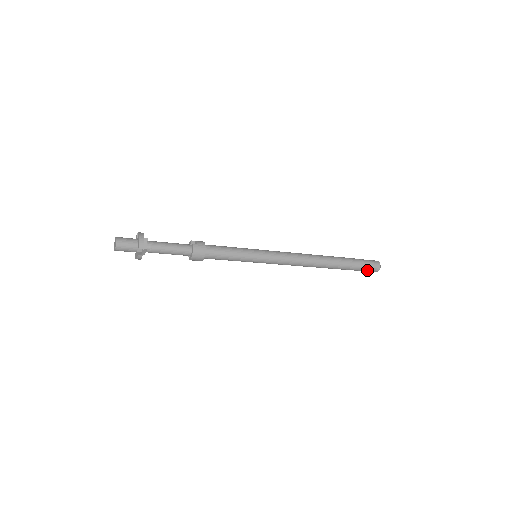
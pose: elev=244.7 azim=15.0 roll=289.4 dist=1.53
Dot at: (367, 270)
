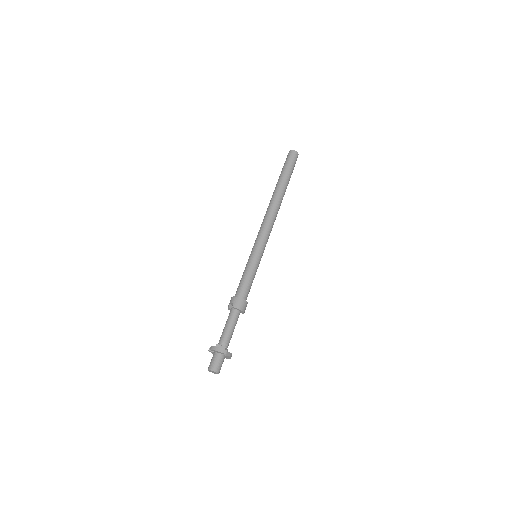
Dot at: occluded
